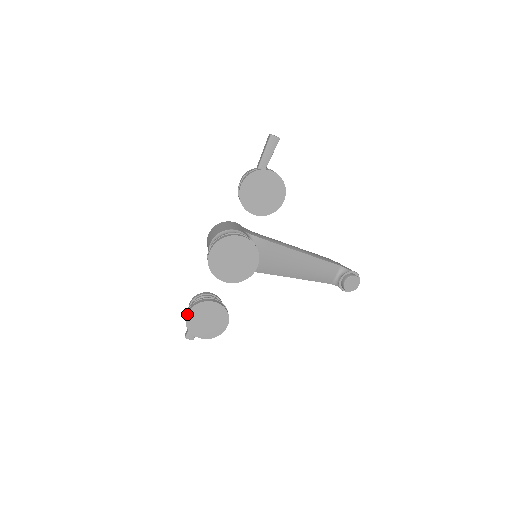
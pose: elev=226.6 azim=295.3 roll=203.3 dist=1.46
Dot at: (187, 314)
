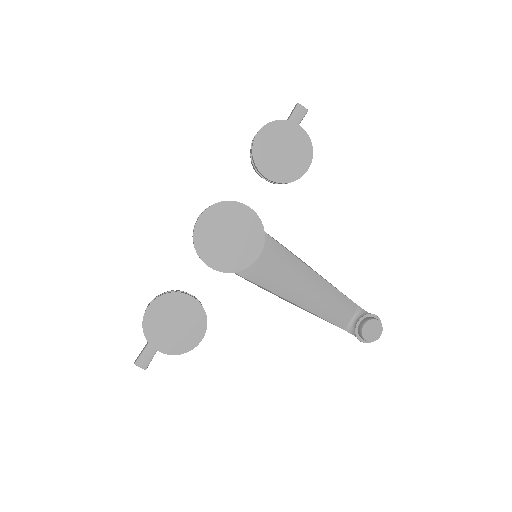
Dot at: (147, 307)
